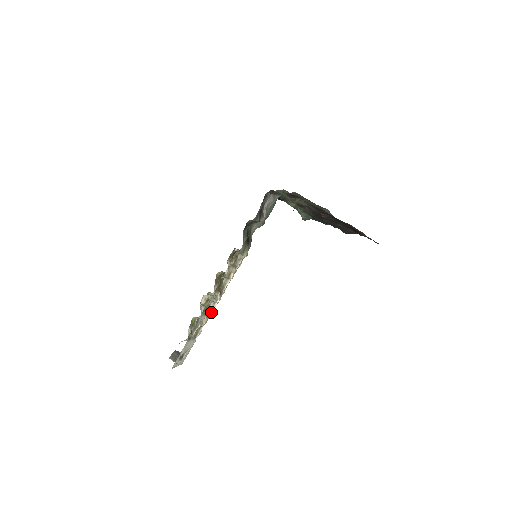
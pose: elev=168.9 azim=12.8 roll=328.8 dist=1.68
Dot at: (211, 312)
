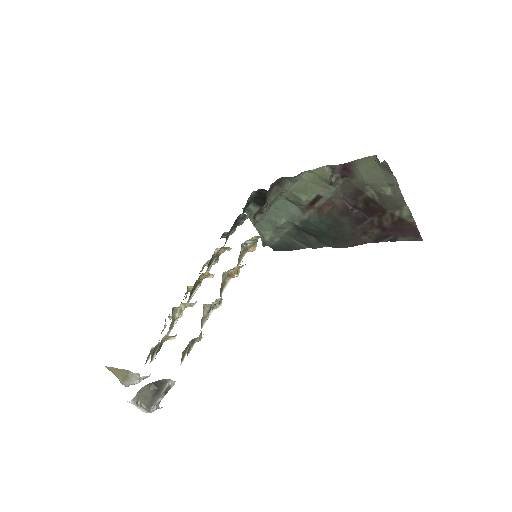
Dot at: (204, 323)
